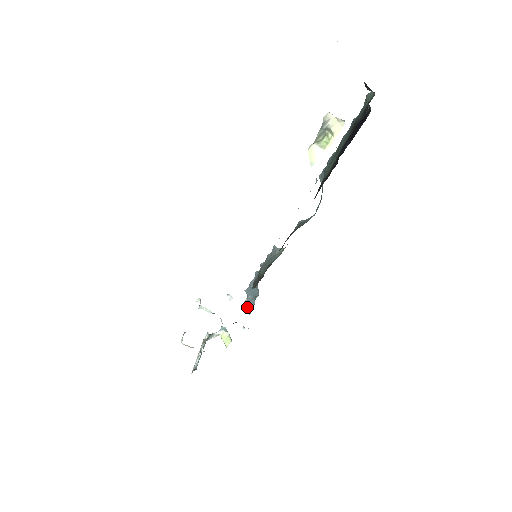
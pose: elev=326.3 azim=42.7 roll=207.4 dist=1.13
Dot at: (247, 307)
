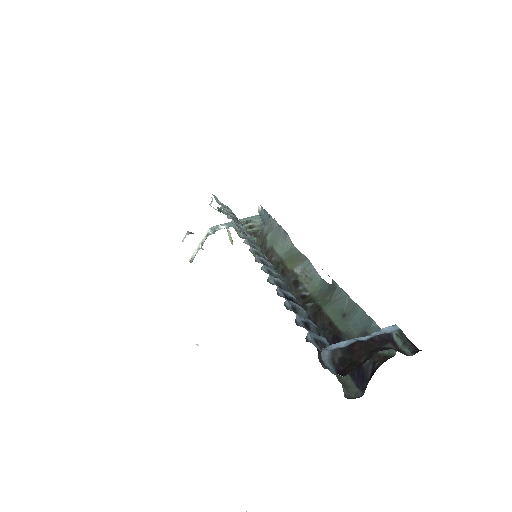
Dot at: occluded
